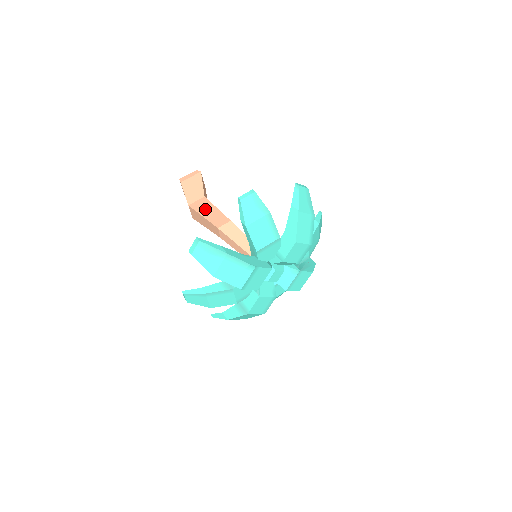
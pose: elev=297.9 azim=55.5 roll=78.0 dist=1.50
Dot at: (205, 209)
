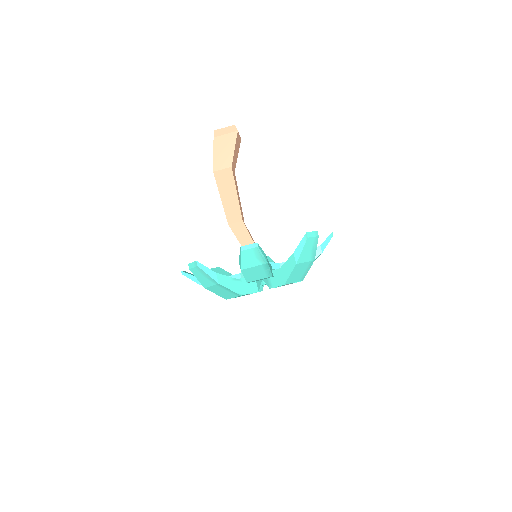
Dot at: (226, 188)
